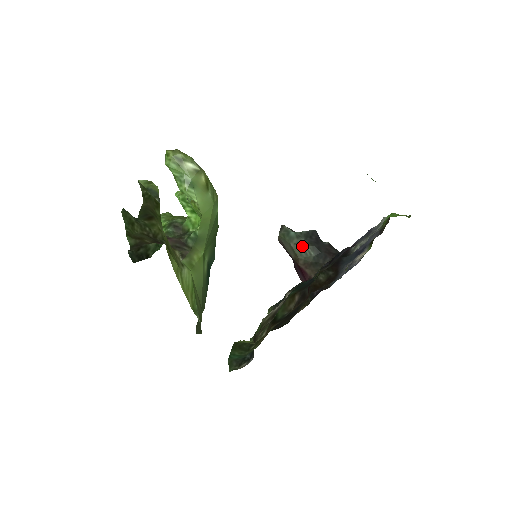
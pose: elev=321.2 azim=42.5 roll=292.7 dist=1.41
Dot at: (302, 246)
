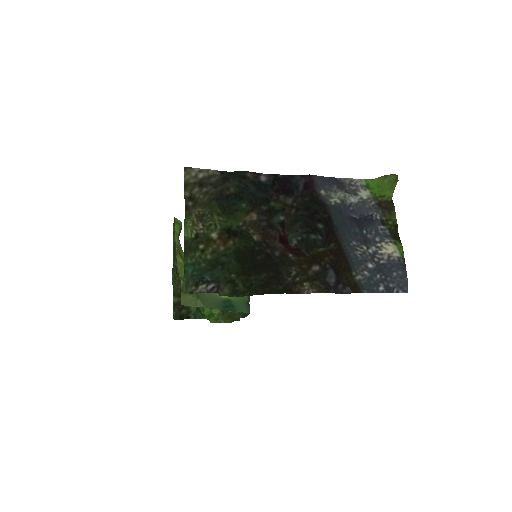
Dot at: (293, 230)
